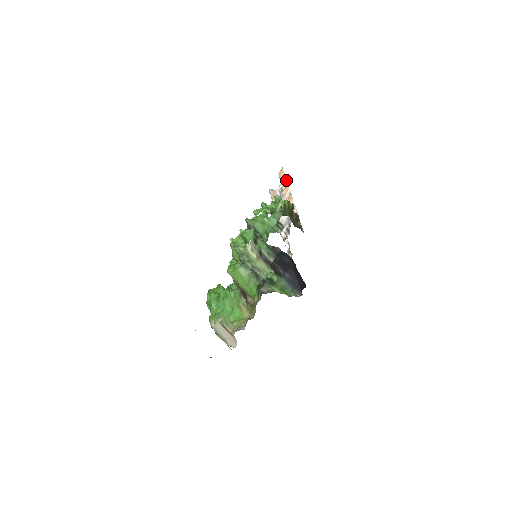
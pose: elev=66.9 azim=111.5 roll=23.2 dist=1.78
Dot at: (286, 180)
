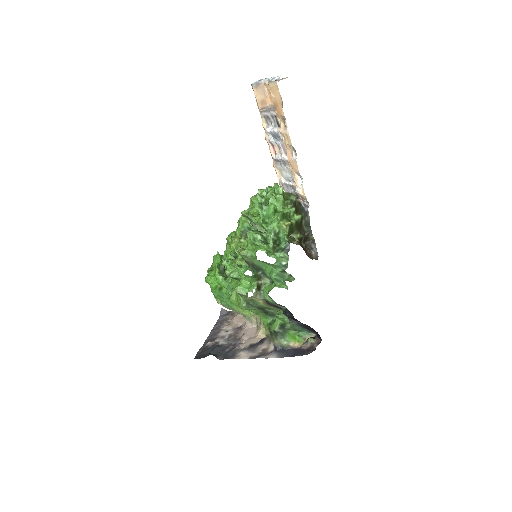
Dot at: (284, 119)
